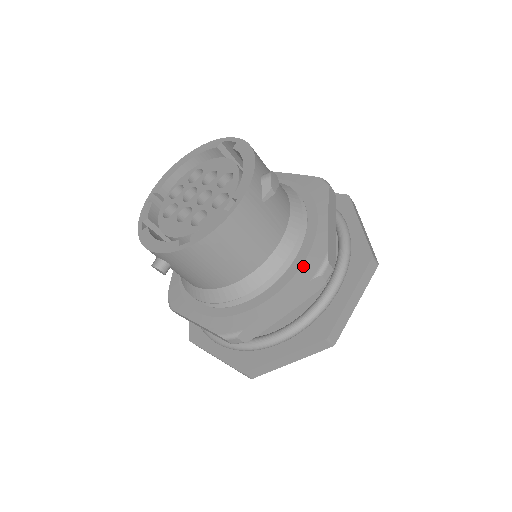
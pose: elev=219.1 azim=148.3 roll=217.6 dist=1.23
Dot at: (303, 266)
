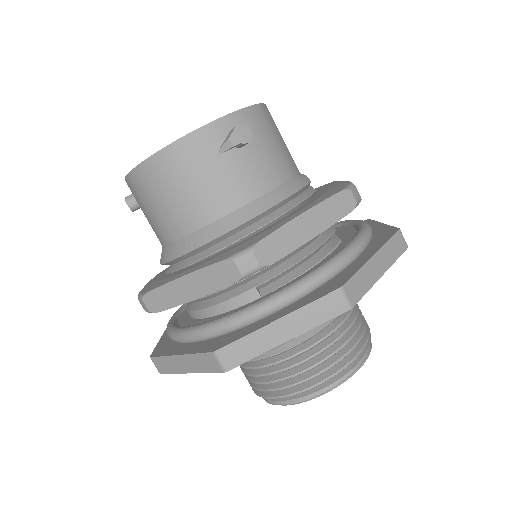
Dot at: (233, 248)
